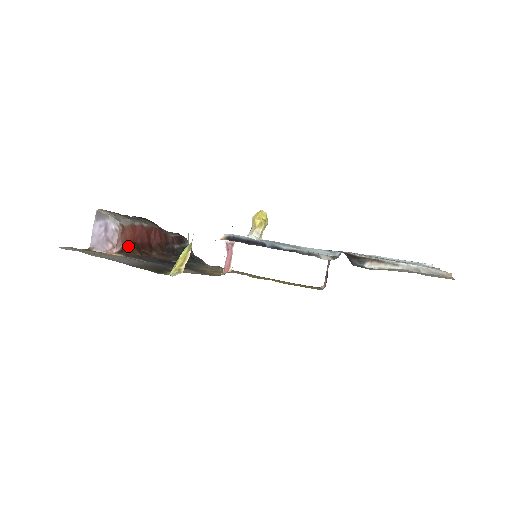
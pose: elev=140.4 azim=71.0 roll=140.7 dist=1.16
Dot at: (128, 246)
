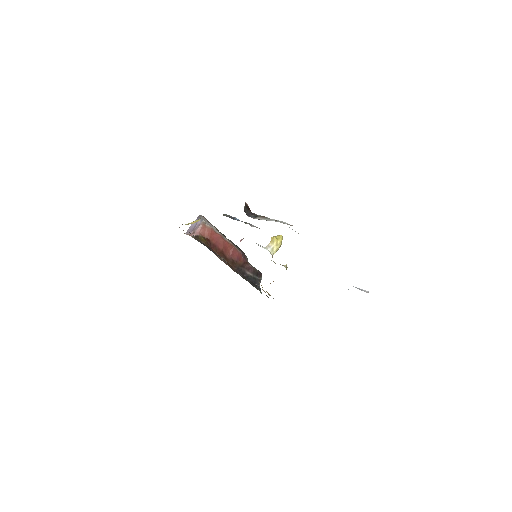
Dot at: (202, 237)
